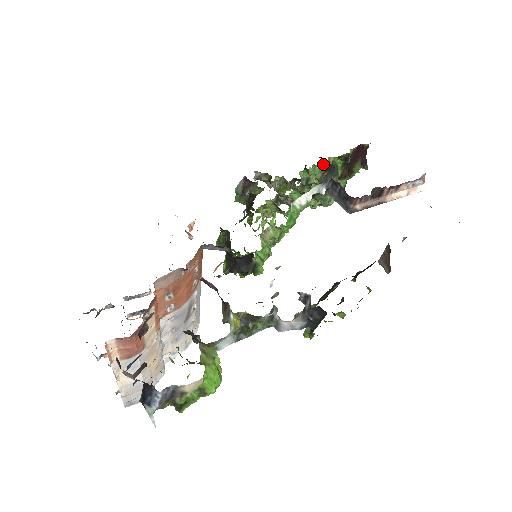
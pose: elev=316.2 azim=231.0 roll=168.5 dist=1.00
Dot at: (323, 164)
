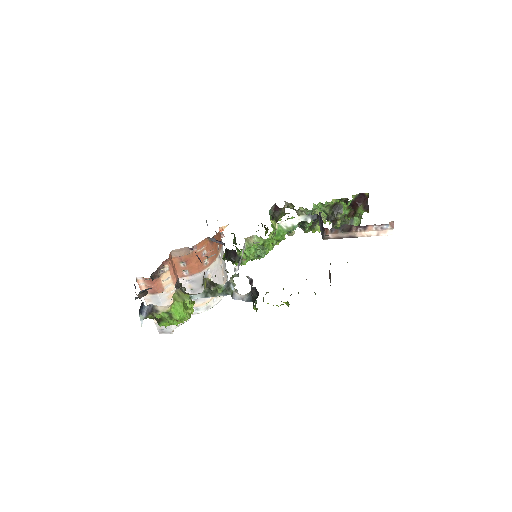
Dot at: (328, 203)
